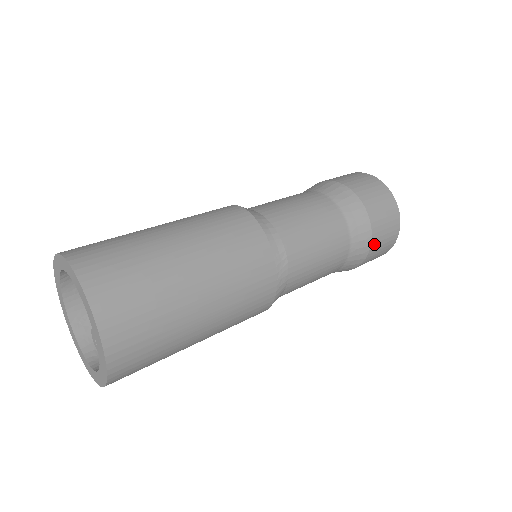
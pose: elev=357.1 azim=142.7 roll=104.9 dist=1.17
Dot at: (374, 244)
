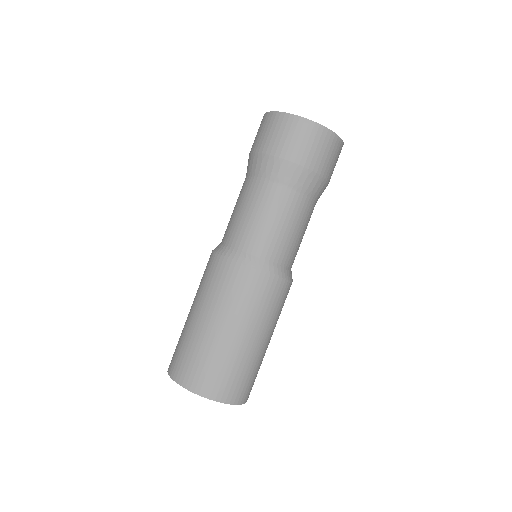
Dot at: (306, 162)
